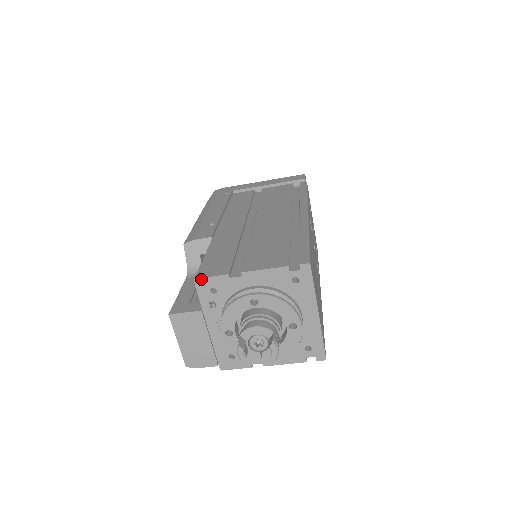
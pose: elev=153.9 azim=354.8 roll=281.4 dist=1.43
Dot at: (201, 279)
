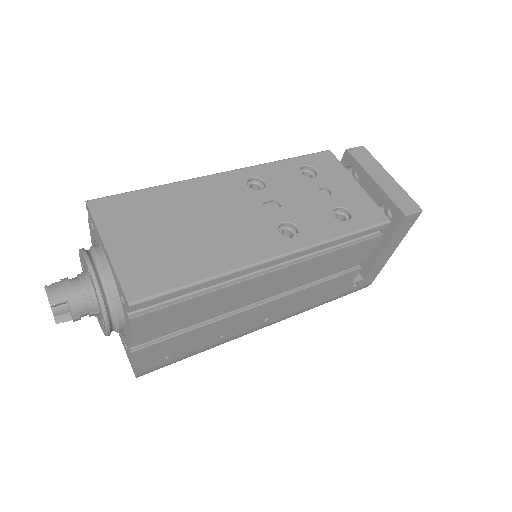
Dot at: occluded
